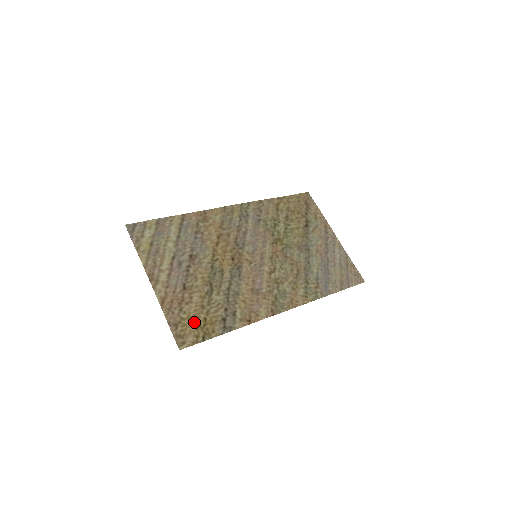
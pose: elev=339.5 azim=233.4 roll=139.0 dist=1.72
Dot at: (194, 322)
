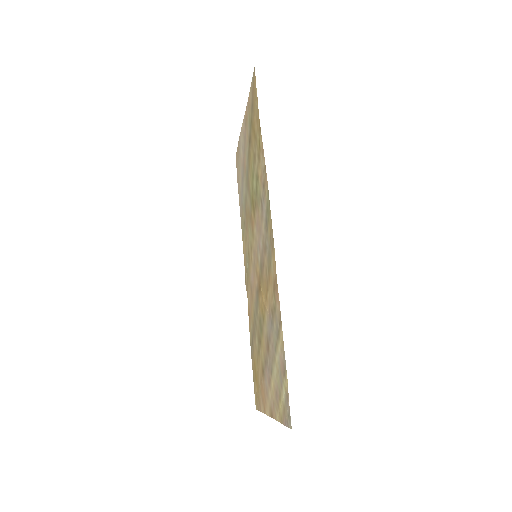
Dot at: (257, 382)
